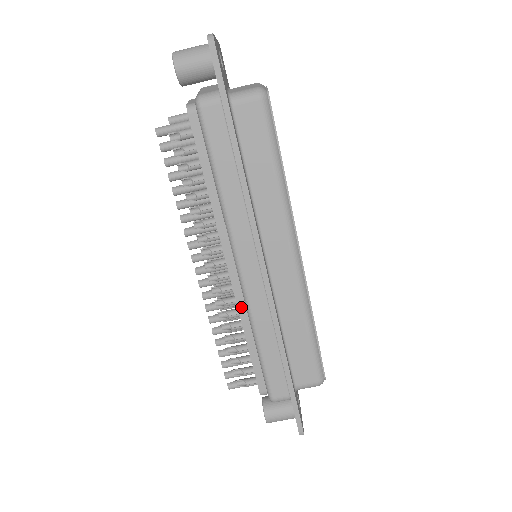
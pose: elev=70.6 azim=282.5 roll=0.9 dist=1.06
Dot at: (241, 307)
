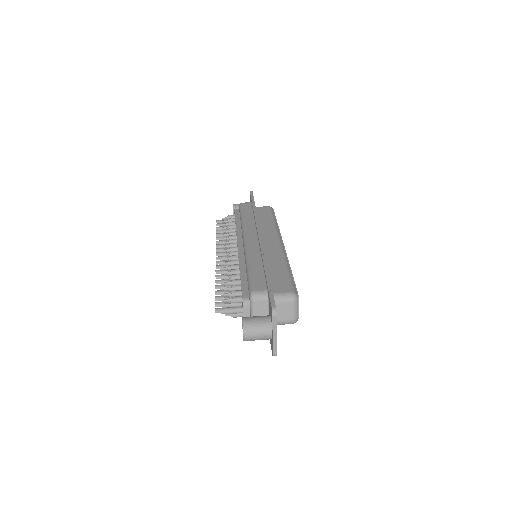
Dot at: (241, 259)
